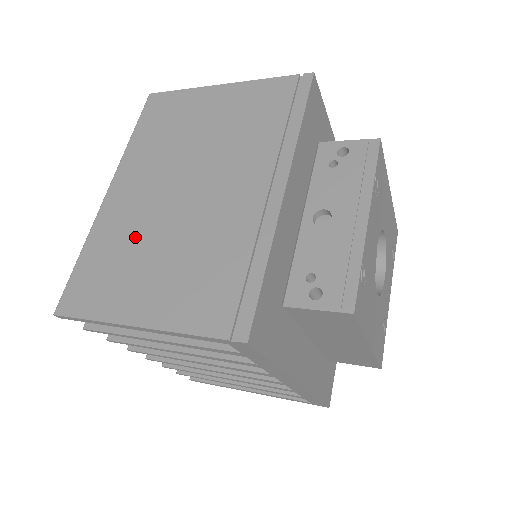
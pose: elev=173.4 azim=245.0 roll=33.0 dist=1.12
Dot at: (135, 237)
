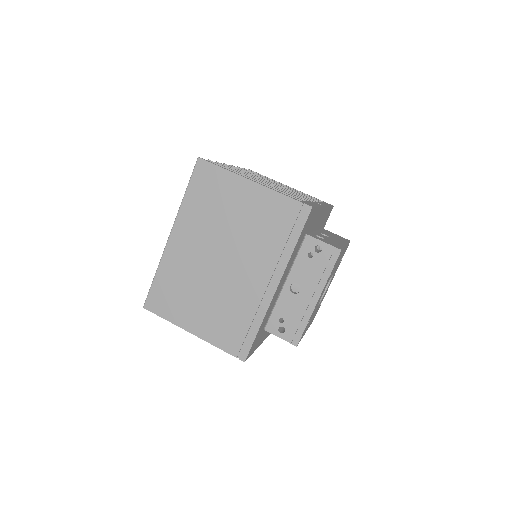
Dot at: (189, 279)
